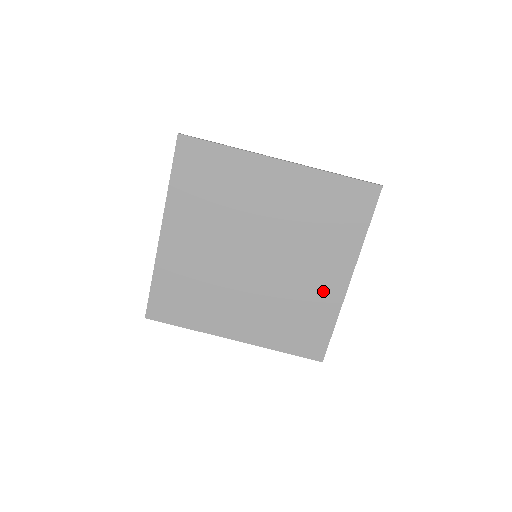
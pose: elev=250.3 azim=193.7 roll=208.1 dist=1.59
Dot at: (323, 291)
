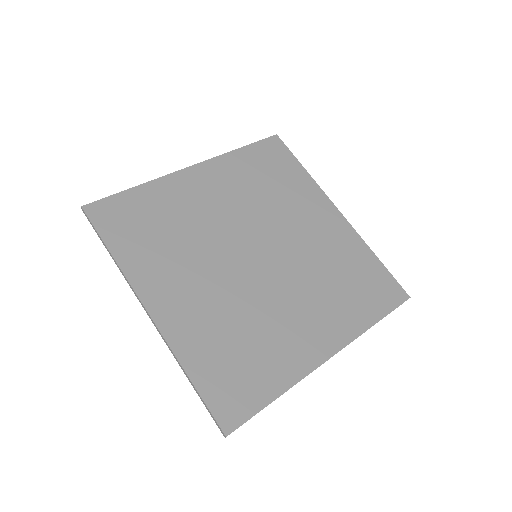
Dot at: (334, 236)
